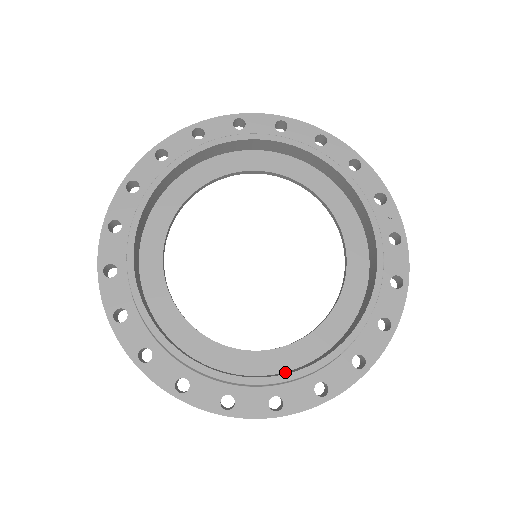
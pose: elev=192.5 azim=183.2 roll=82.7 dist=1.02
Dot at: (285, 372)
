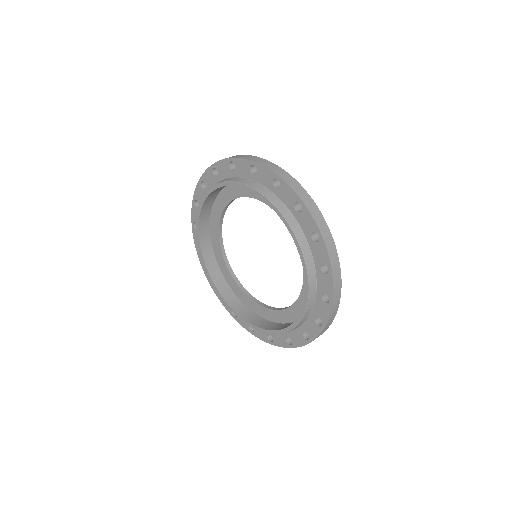
Dot at: (245, 308)
